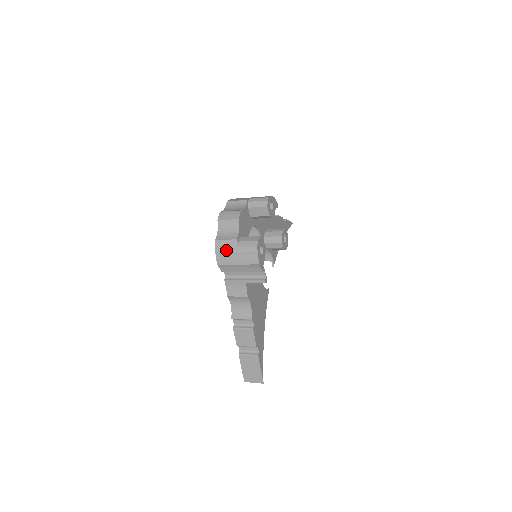
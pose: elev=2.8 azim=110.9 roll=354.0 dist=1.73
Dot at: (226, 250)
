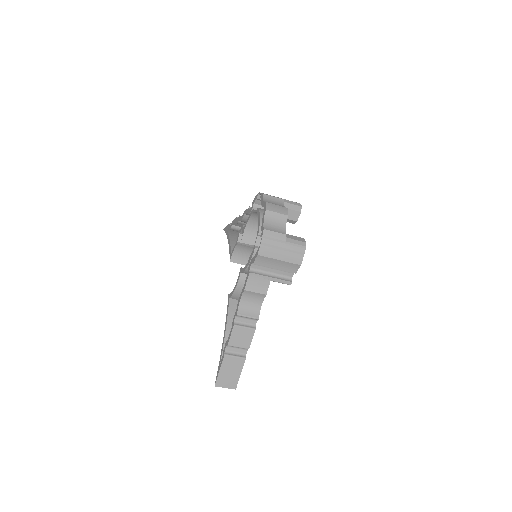
Dot at: (274, 242)
